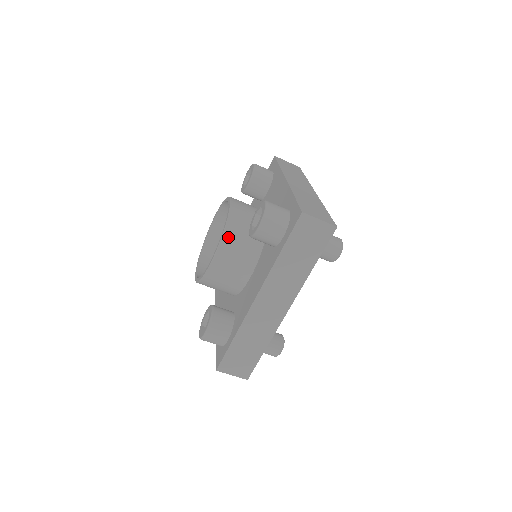
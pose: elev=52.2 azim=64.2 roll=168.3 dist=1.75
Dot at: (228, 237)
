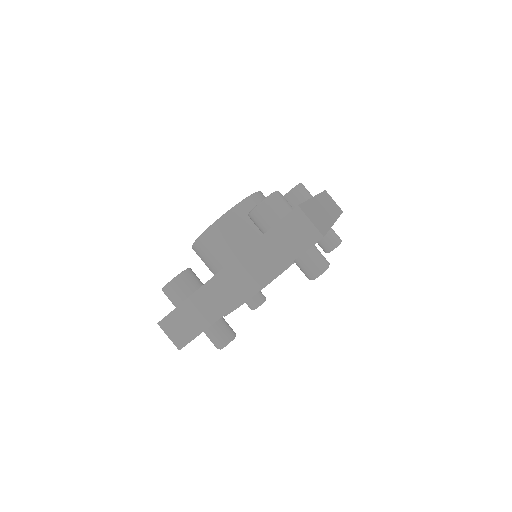
Dot at: occluded
